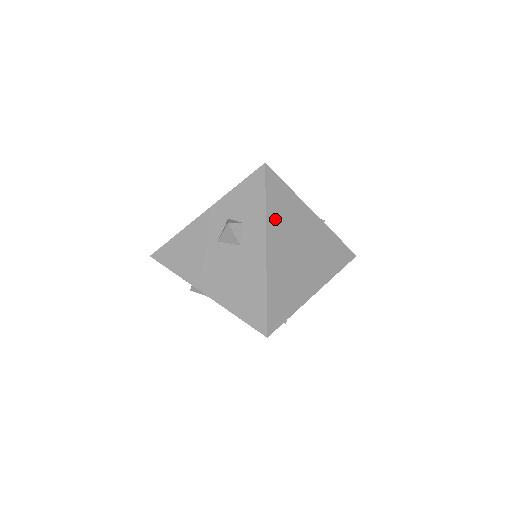
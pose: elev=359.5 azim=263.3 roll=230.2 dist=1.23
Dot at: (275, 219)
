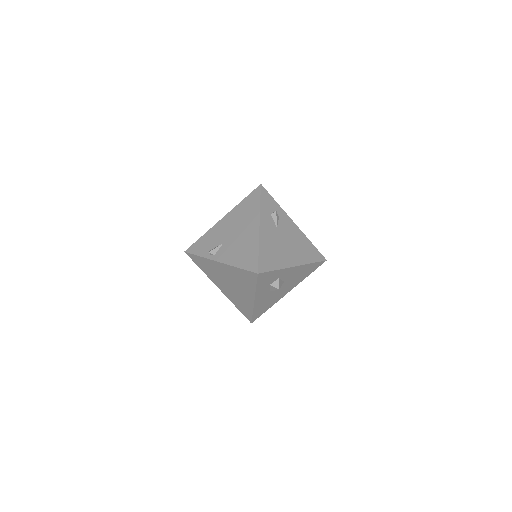
Dot at: occluded
